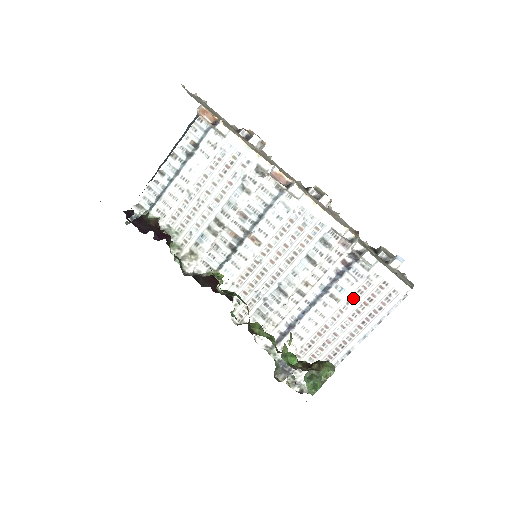
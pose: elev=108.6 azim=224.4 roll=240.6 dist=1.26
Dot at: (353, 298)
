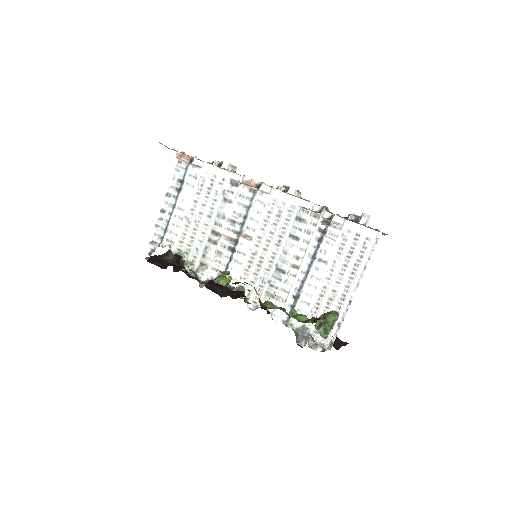
Dot at: (337, 256)
